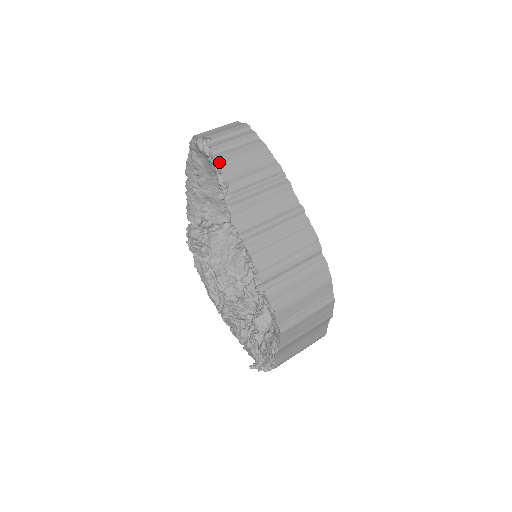
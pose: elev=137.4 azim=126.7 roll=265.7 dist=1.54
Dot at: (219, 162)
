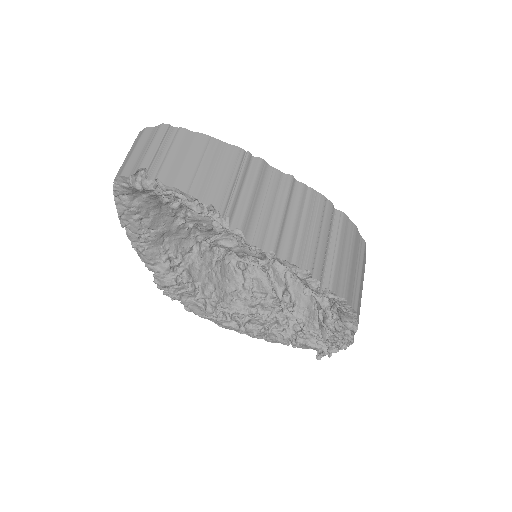
Dot at: (182, 189)
